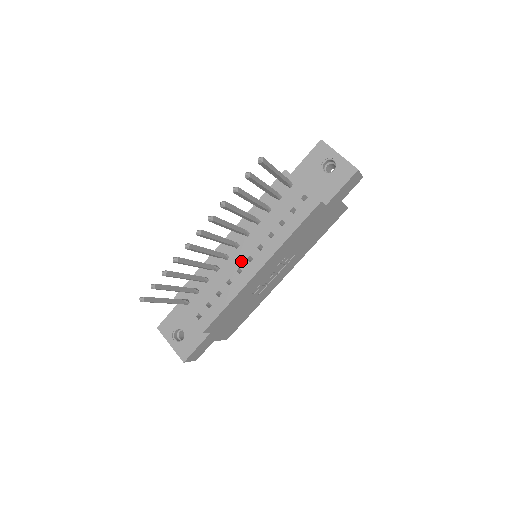
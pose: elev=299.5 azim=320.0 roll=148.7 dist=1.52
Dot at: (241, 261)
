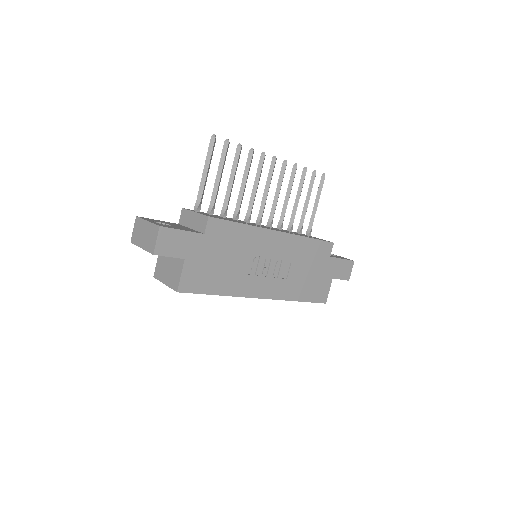
Dot at: (261, 226)
